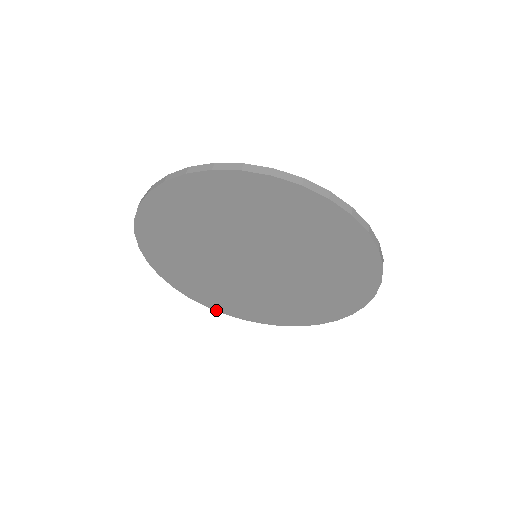
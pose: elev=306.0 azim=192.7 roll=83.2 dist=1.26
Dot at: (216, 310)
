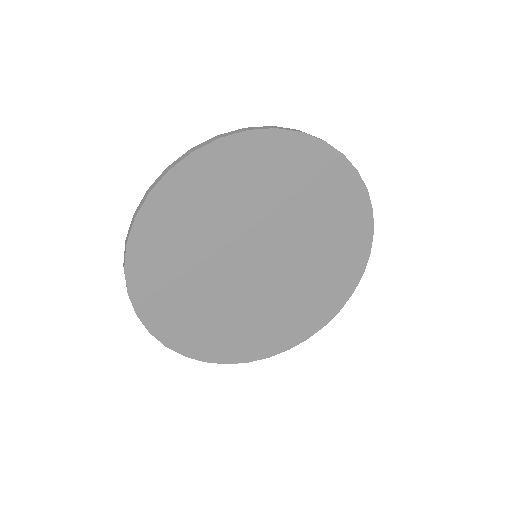
Dot at: (259, 359)
